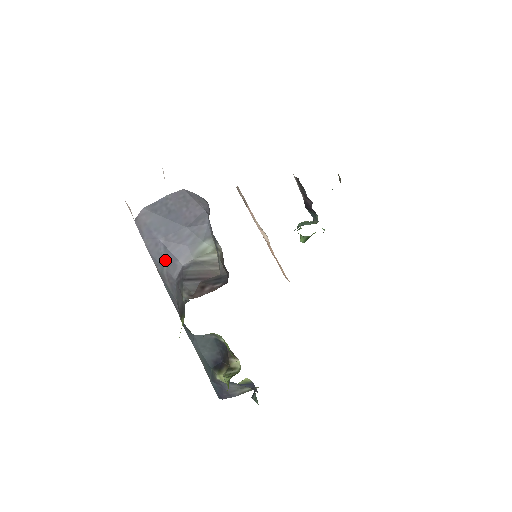
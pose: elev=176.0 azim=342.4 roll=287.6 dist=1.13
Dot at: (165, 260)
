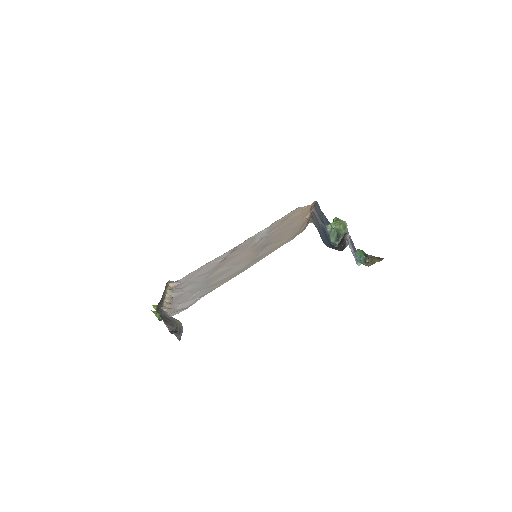
Dot at: occluded
